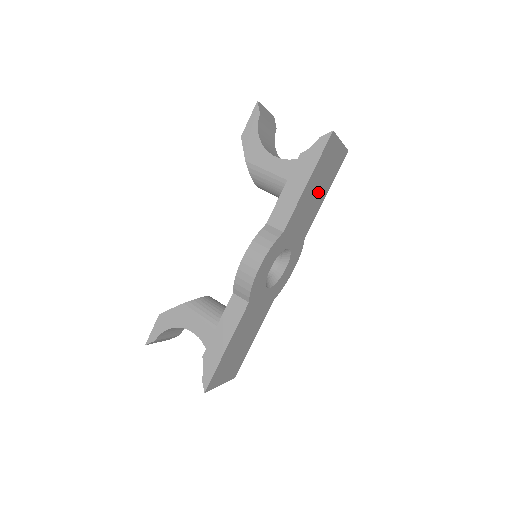
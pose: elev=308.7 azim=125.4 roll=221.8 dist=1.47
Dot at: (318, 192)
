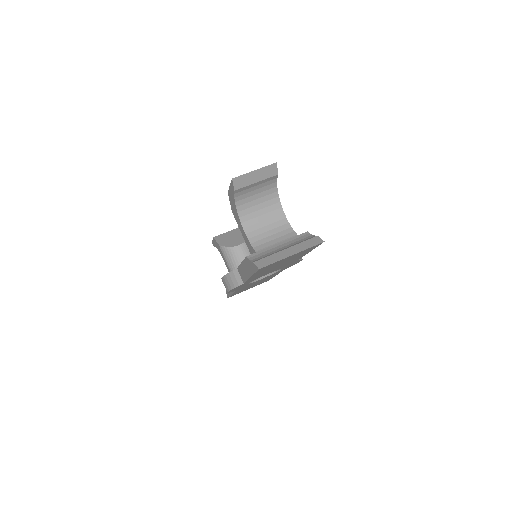
Dot at: (285, 262)
